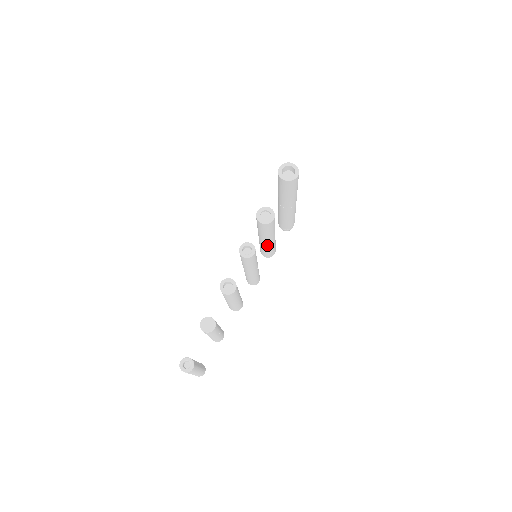
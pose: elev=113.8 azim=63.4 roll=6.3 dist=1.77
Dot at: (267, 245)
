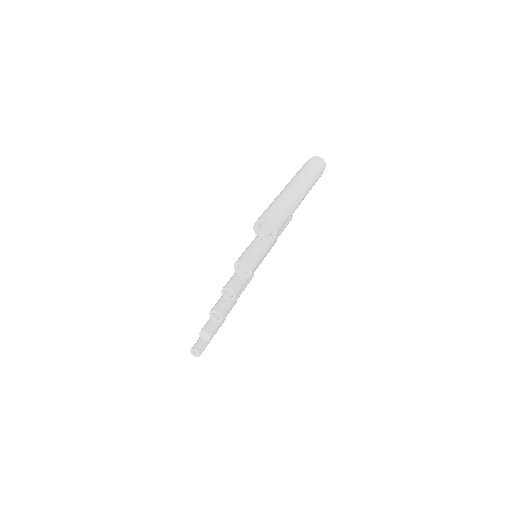
Dot at: occluded
